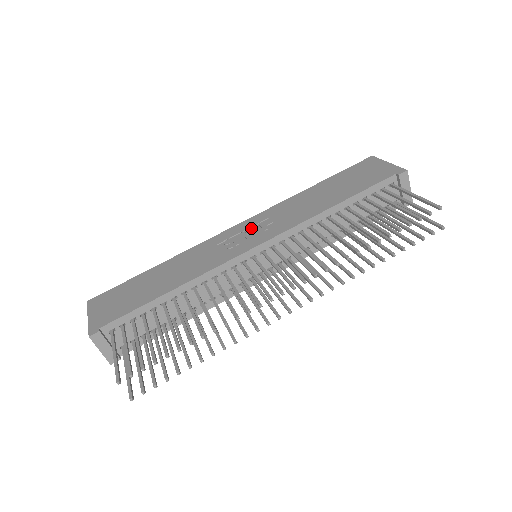
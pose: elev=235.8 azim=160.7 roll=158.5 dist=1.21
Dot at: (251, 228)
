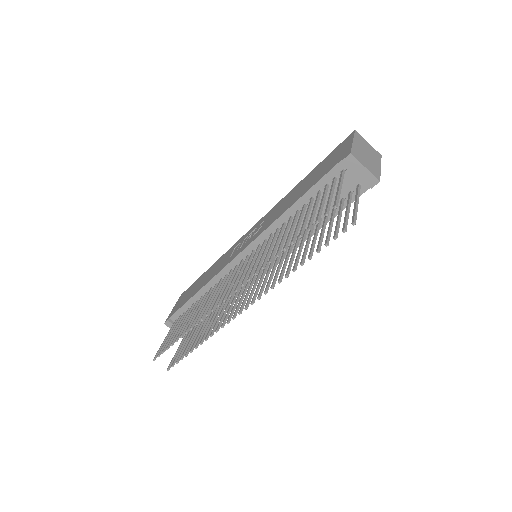
Dot at: (254, 231)
